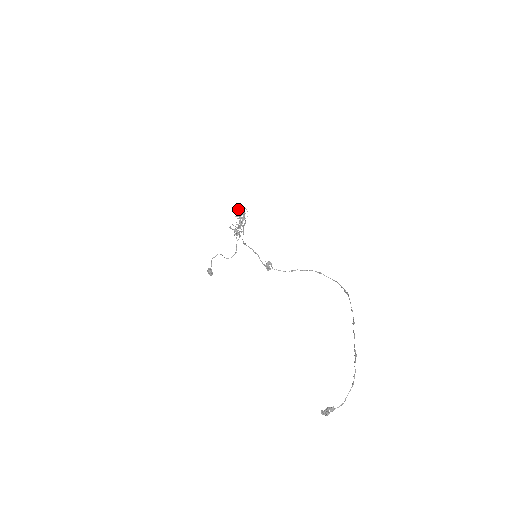
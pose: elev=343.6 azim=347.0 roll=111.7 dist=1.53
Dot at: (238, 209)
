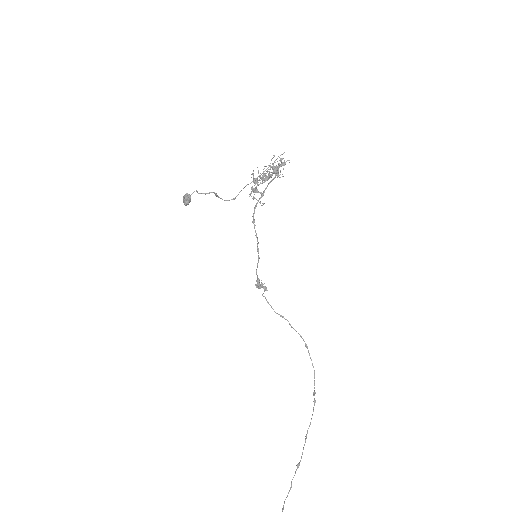
Dot at: (280, 159)
